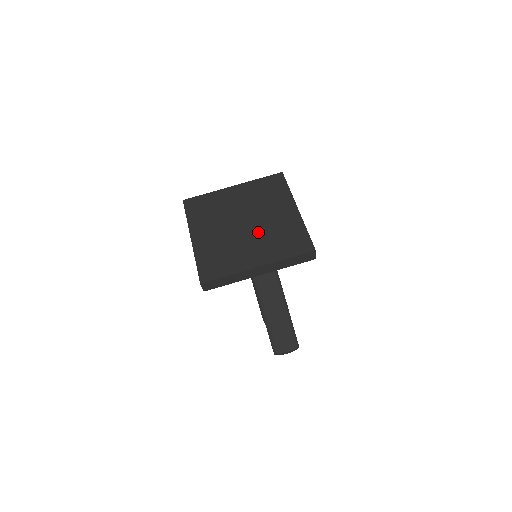
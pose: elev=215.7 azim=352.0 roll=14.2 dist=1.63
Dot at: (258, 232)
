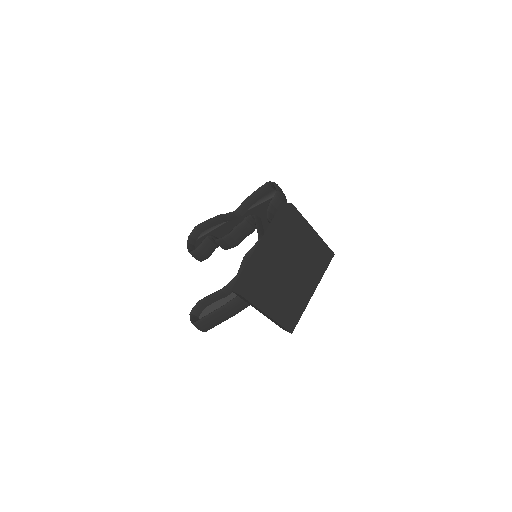
Dot at: (290, 288)
